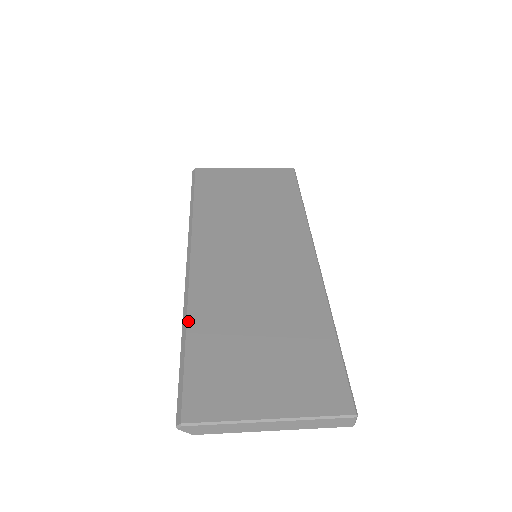
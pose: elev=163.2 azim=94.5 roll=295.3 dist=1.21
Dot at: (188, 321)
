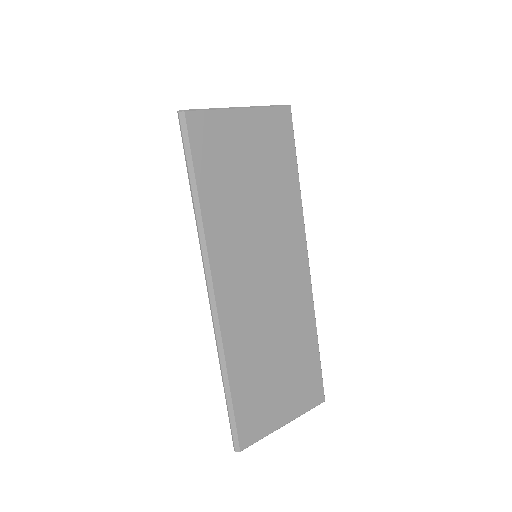
Dot at: (228, 370)
